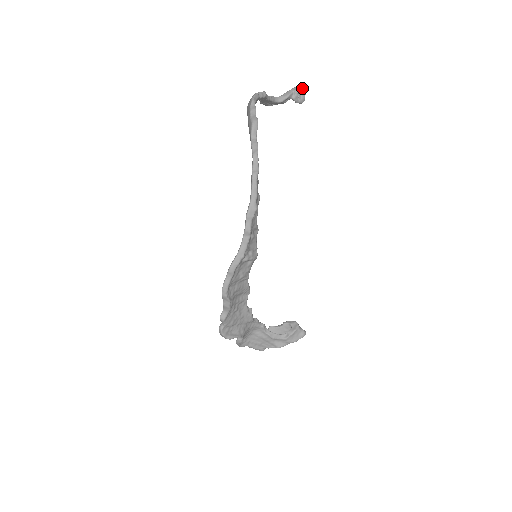
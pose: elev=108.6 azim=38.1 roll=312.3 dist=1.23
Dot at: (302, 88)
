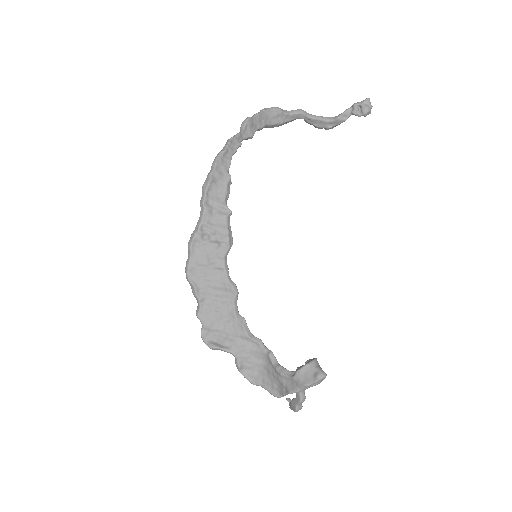
Dot at: (363, 100)
